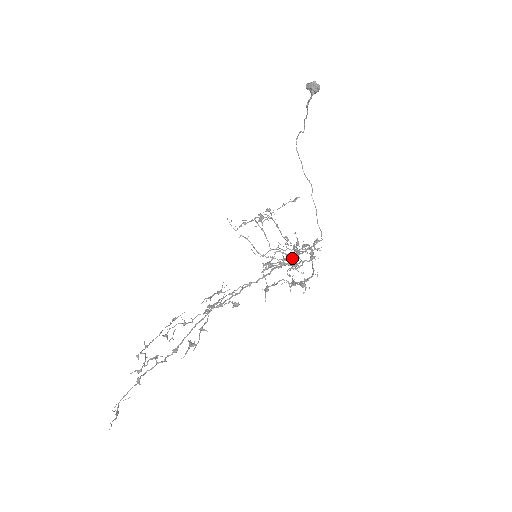
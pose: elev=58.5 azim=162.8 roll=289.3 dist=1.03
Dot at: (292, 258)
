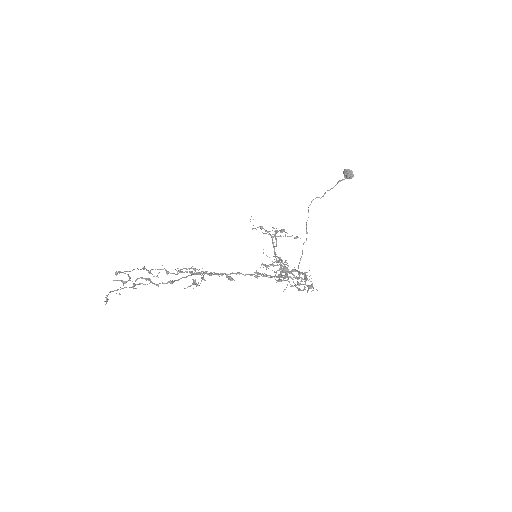
Dot at: occluded
